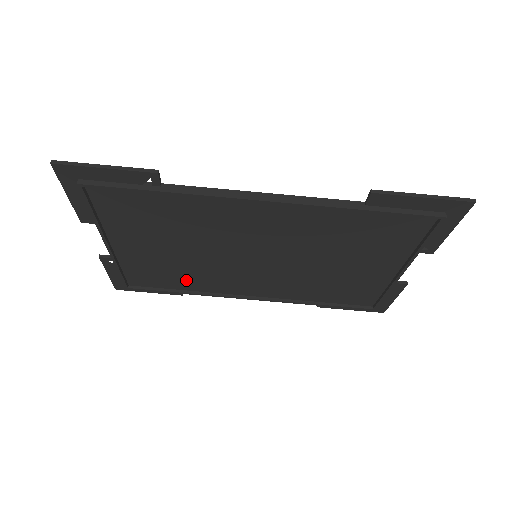
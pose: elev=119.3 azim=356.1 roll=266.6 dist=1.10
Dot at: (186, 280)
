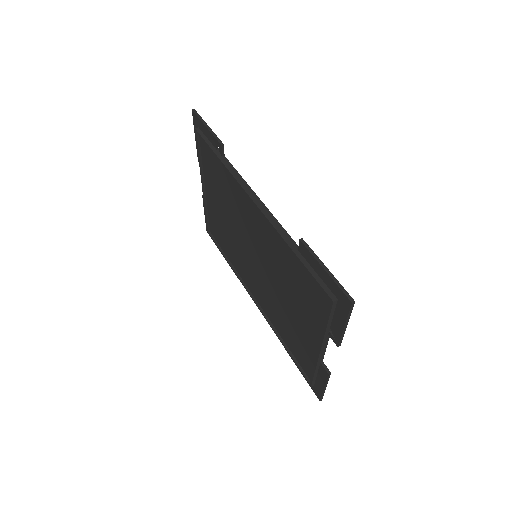
Dot at: (230, 250)
